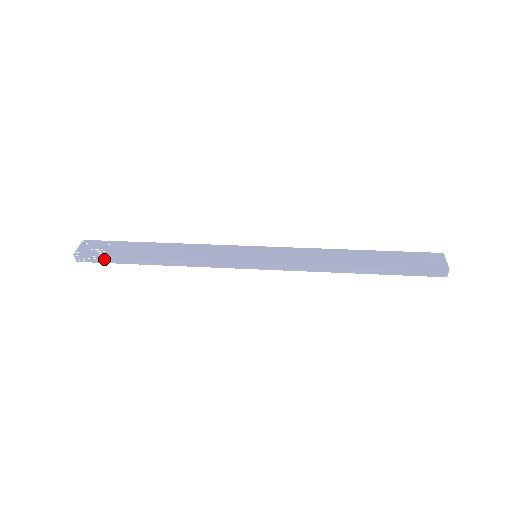
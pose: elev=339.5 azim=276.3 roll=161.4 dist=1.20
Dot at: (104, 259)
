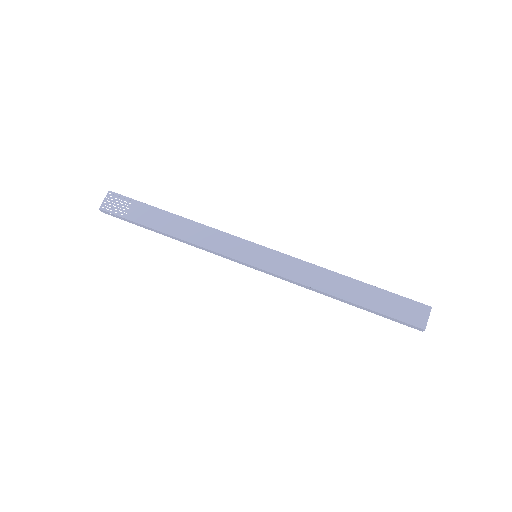
Dot at: (125, 219)
